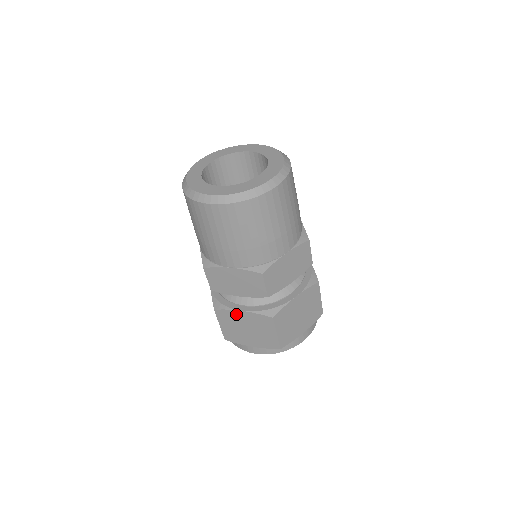
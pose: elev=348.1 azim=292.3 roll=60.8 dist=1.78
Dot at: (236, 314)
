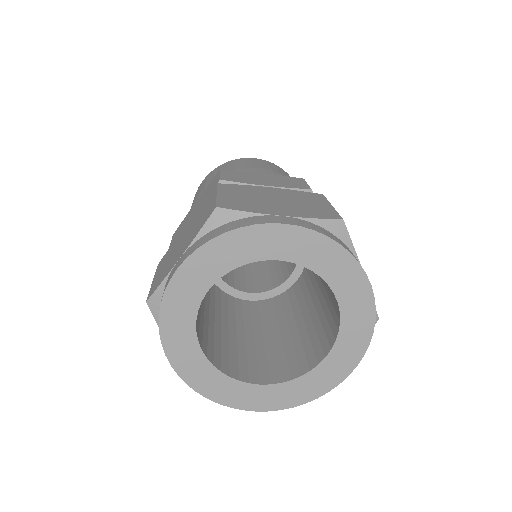
Dot at: (258, 189)
